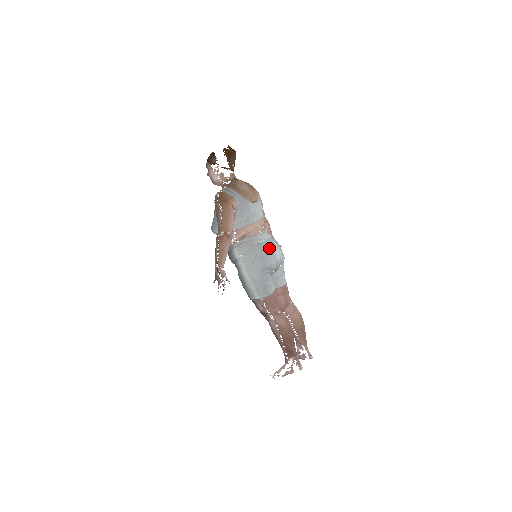
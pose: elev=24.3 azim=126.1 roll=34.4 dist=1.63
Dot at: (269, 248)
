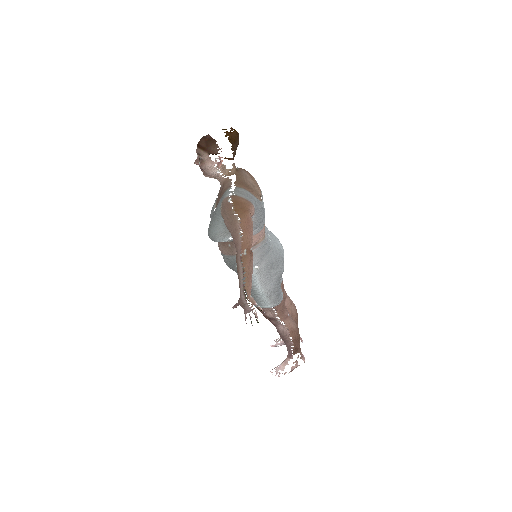
Dot at: (278, 249)
